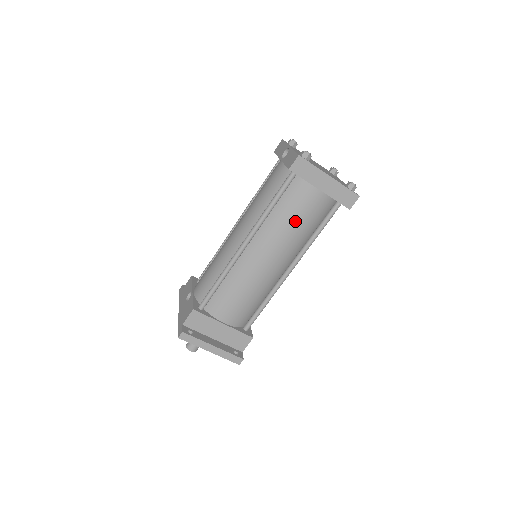
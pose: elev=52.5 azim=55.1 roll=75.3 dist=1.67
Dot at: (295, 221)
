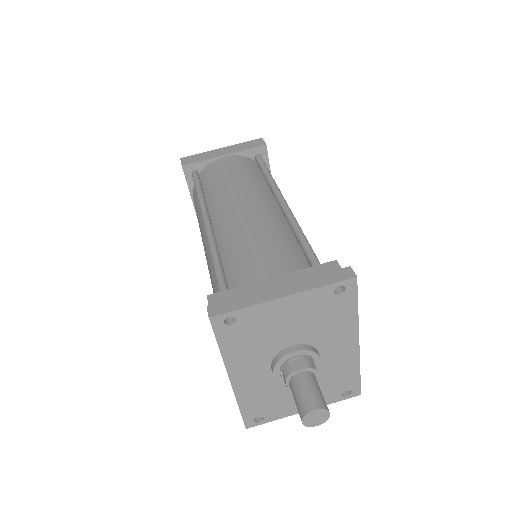
Dot at: (230, 177)
